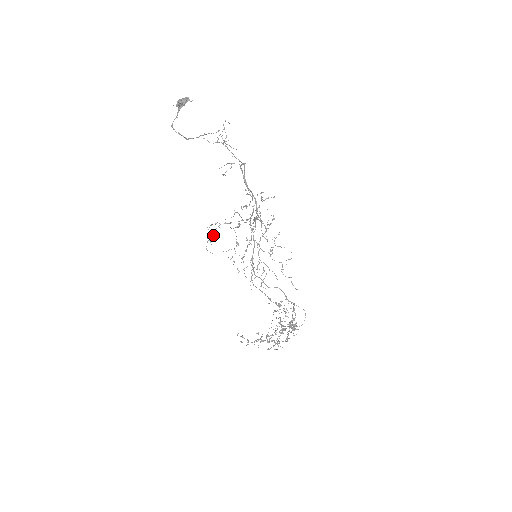
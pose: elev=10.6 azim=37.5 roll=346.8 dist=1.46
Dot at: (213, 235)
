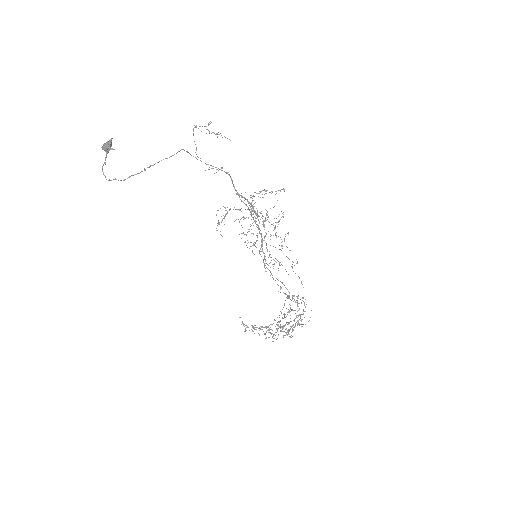
Dot at: (224, 217)
